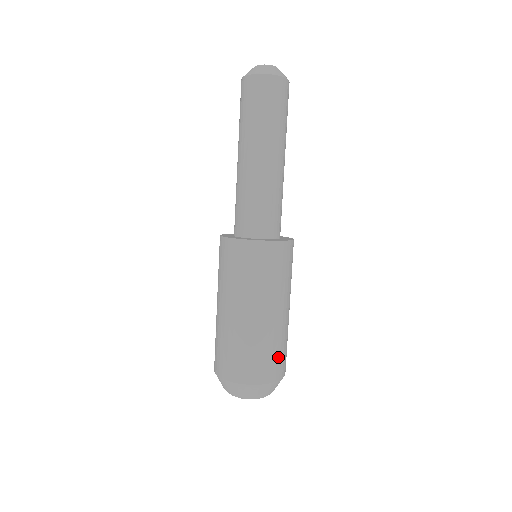
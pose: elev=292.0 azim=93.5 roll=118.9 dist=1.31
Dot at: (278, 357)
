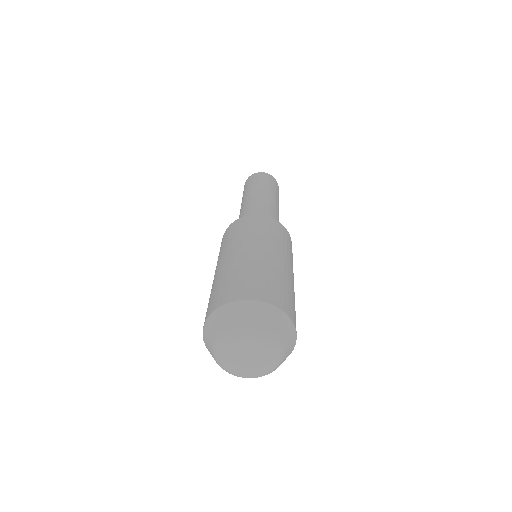
Dot at: (285, 295)
